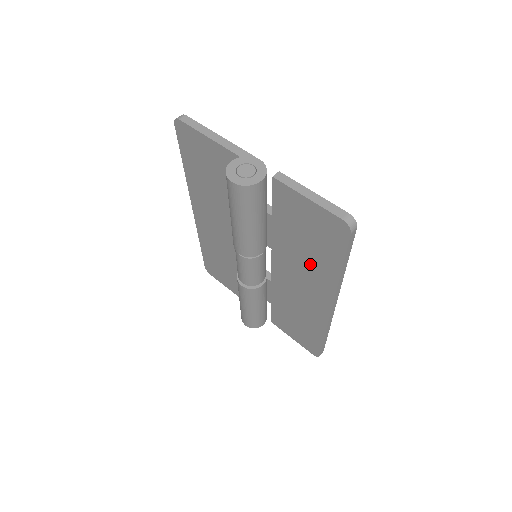
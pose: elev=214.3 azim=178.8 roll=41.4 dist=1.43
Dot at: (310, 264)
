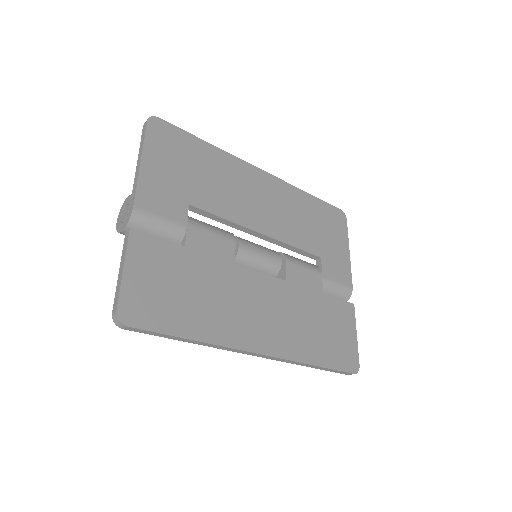
Dot at: occluded
